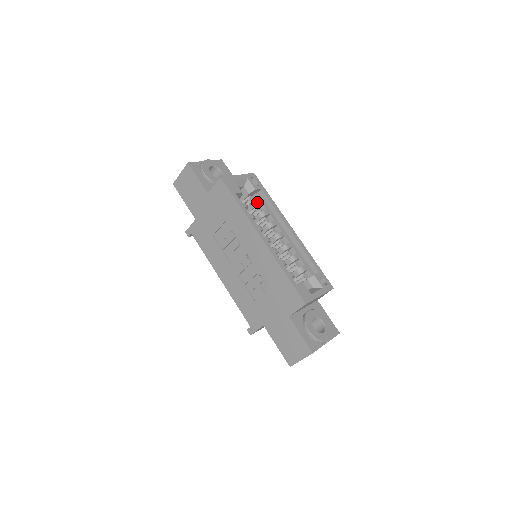
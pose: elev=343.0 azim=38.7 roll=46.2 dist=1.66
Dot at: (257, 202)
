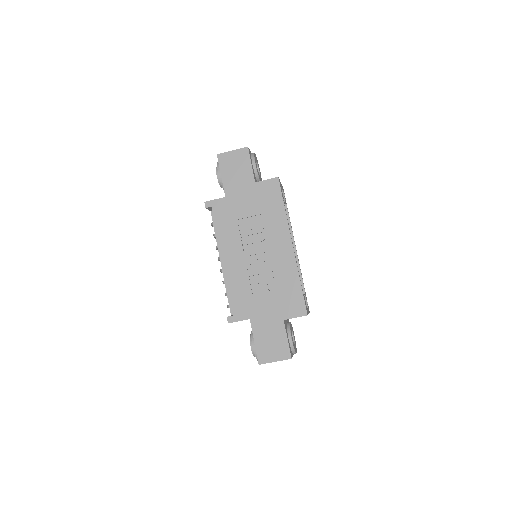
Dot at: occluded
